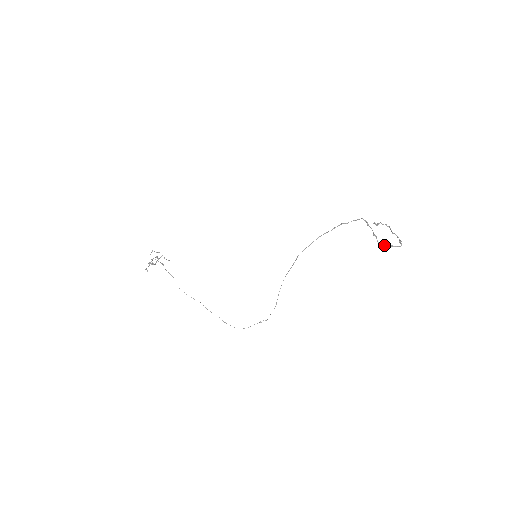
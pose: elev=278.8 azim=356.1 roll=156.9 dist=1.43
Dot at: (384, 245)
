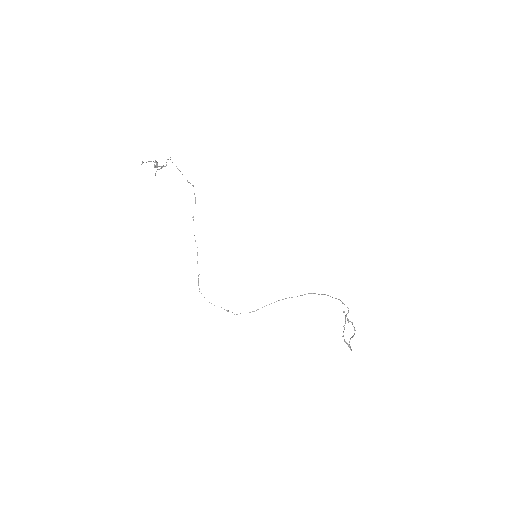
Dot at: occluded
